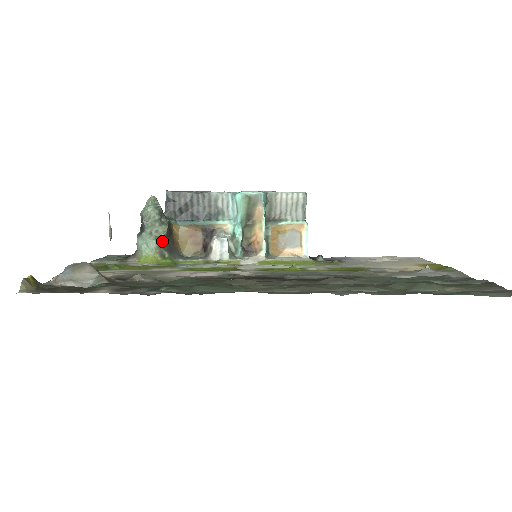
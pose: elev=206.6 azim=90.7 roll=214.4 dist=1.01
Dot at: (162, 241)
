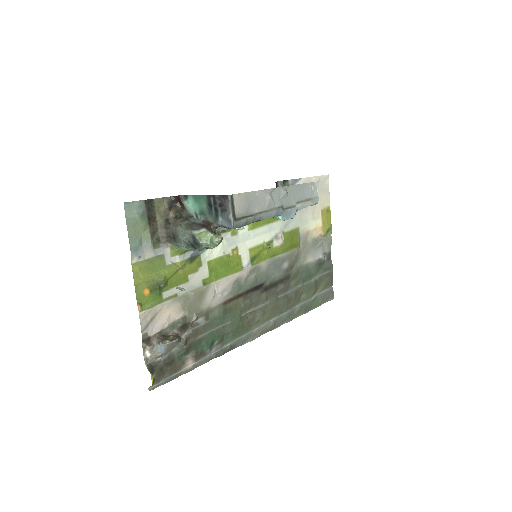
Dot at: occluded
